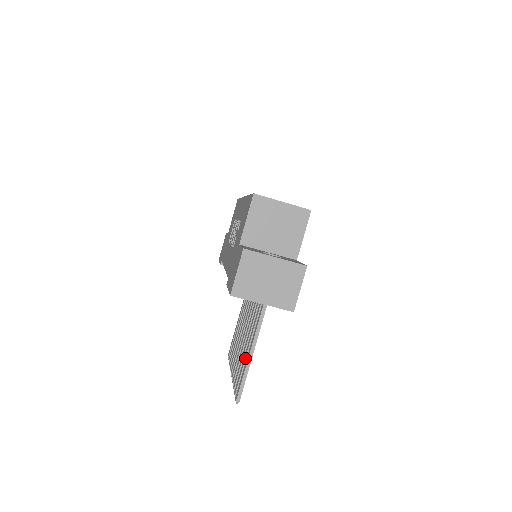
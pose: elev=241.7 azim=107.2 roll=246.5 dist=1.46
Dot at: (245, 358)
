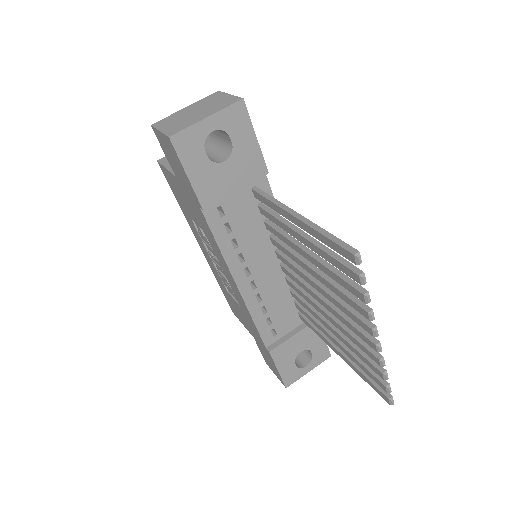
Dot at: (316, 247)
